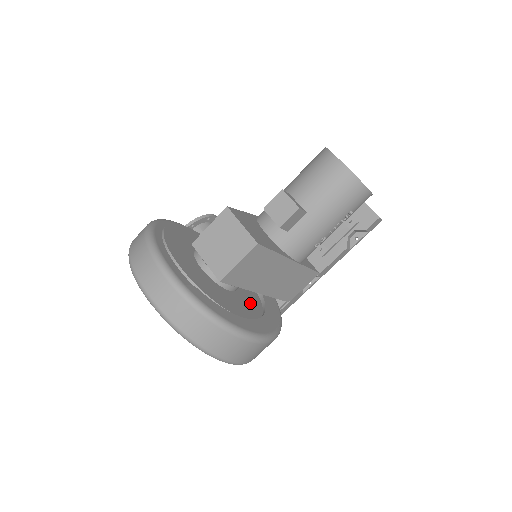
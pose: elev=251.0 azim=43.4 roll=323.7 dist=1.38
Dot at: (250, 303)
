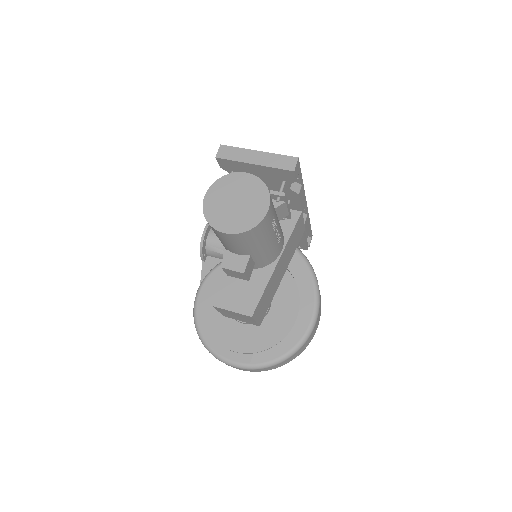
Dot at: (286, 295)
